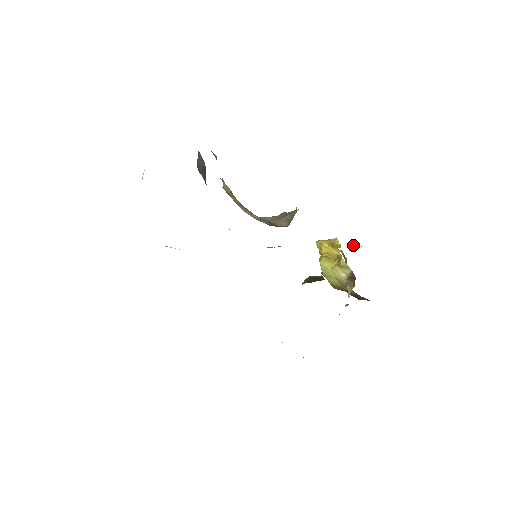
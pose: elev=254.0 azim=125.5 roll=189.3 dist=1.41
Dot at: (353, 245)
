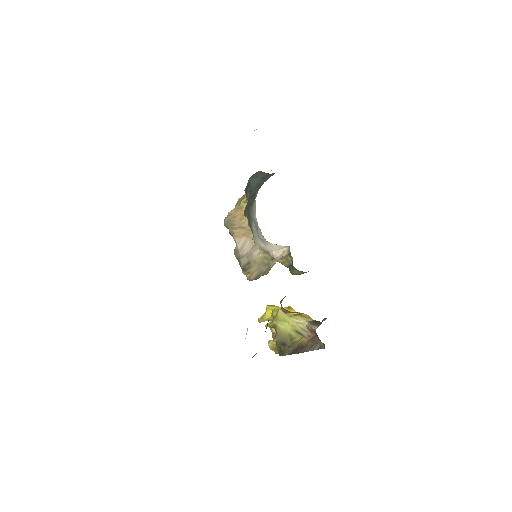
Dot at: occluded
